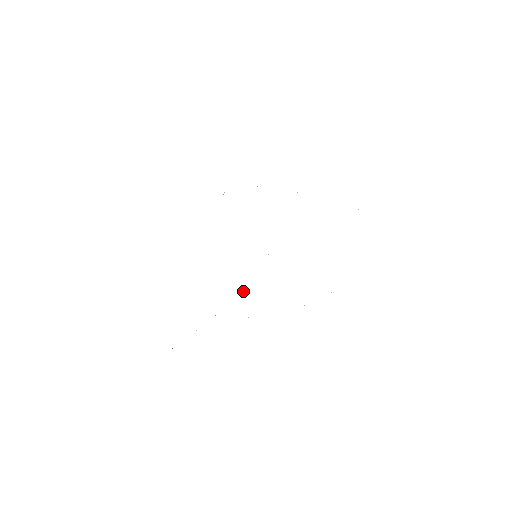
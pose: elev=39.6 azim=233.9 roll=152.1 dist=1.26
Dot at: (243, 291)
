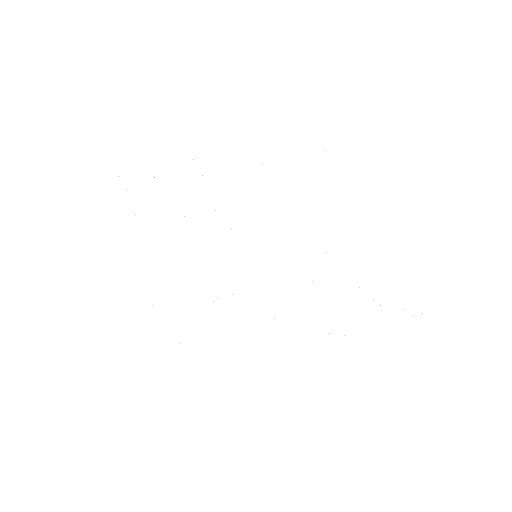
Dot at: occluded
